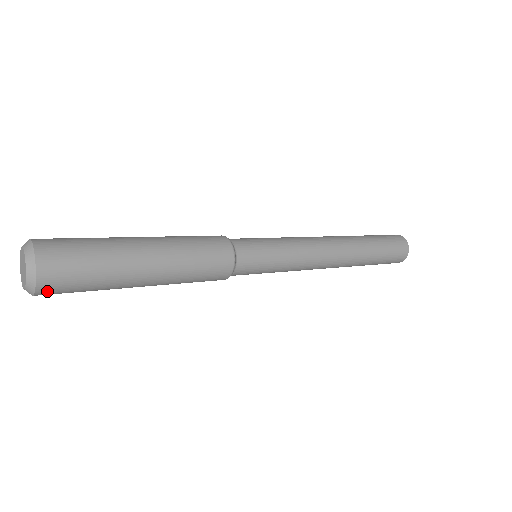
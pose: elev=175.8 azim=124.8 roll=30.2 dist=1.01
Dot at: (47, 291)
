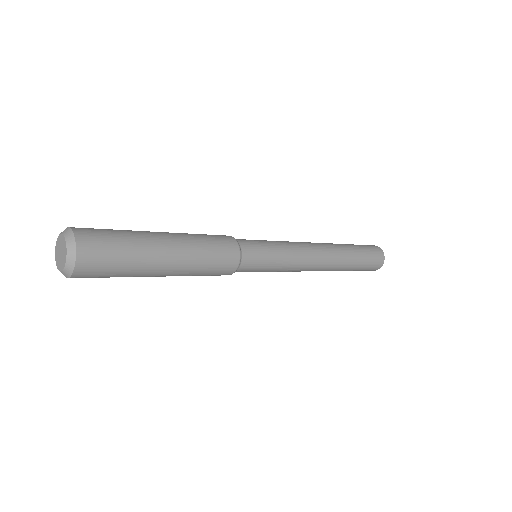
Dot at: (80, 276)
